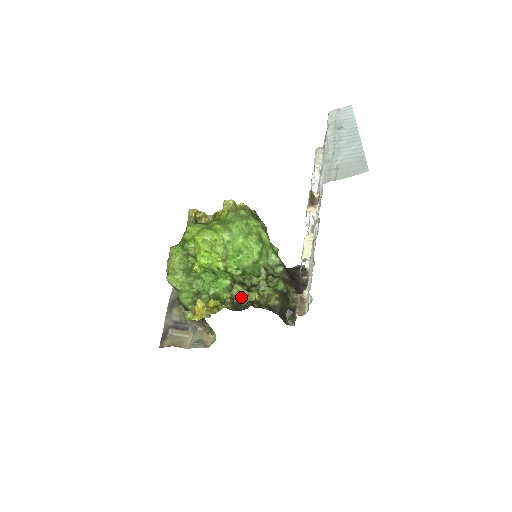
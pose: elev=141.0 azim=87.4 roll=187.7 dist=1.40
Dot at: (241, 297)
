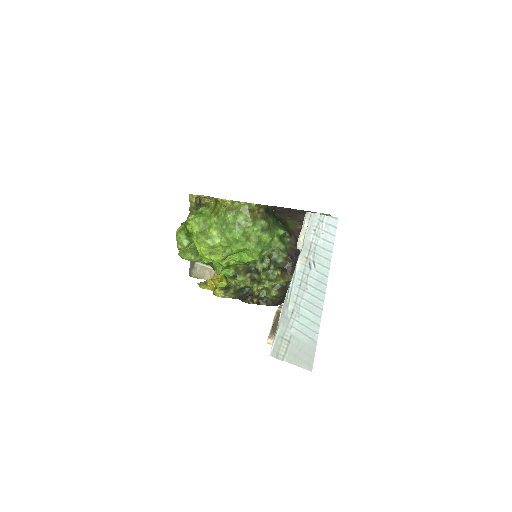
Dot at: (243, 286)
